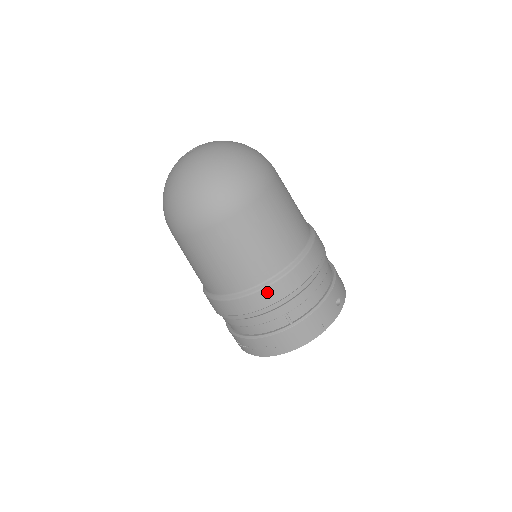
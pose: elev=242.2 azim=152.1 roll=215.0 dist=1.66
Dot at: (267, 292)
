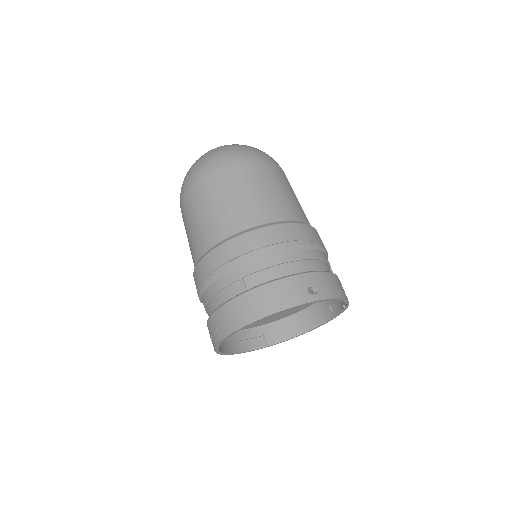
Dot at: (225, 248)
